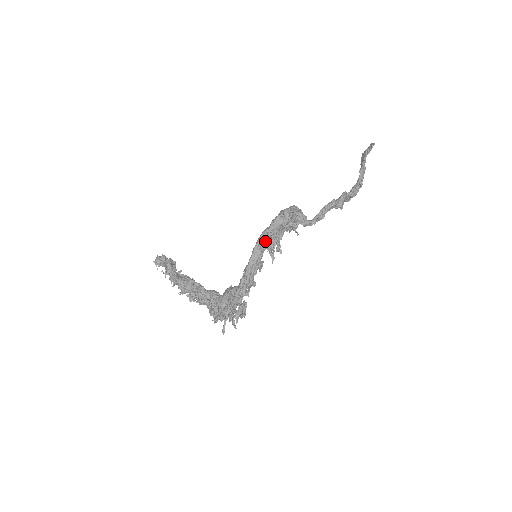
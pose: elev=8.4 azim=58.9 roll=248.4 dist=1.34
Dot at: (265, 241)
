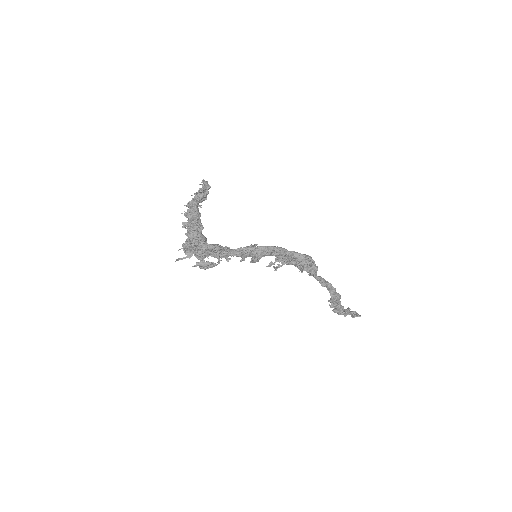
Dot at: (280, 252)
